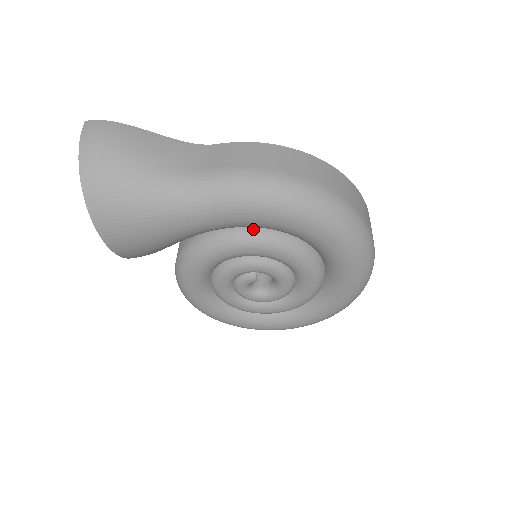
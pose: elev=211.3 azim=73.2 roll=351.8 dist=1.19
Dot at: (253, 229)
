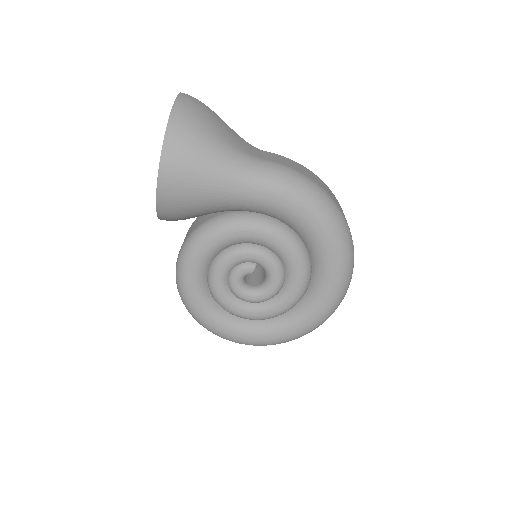
Dot at: (274, 220)
